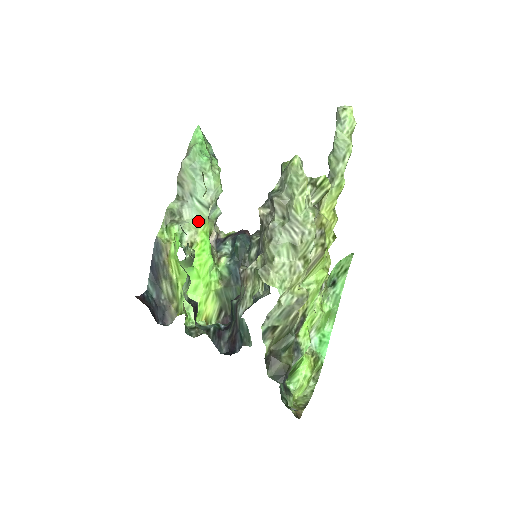
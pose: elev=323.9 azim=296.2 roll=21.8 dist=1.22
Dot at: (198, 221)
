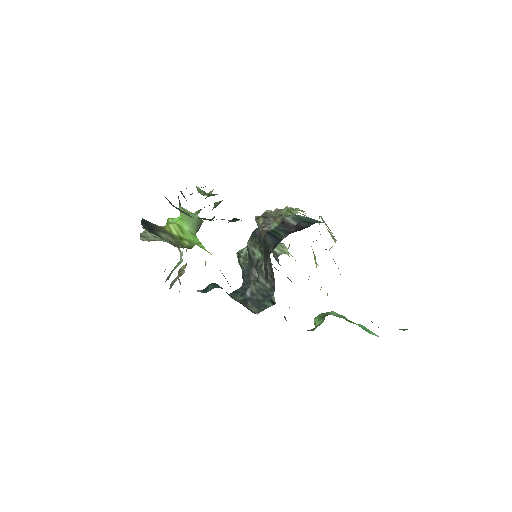
Dot at: occluded
